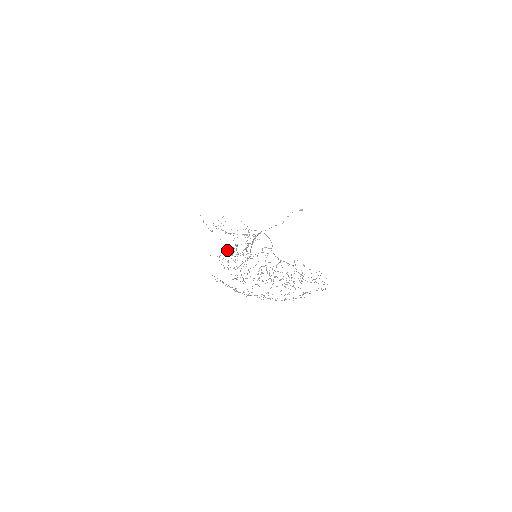
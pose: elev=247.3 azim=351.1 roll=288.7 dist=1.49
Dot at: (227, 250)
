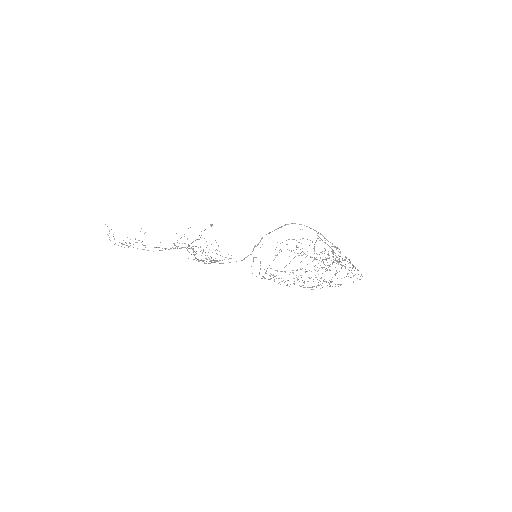
Dot at: occluded
